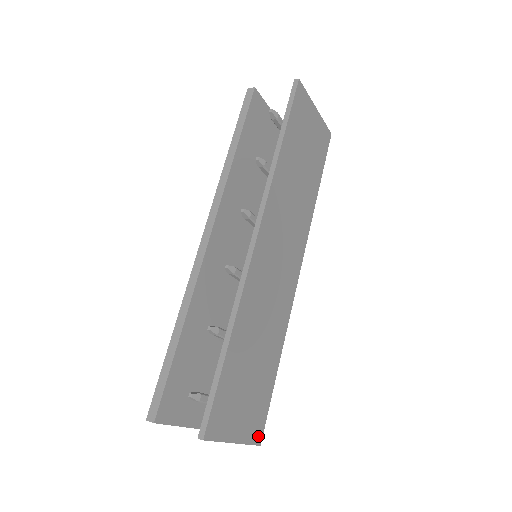
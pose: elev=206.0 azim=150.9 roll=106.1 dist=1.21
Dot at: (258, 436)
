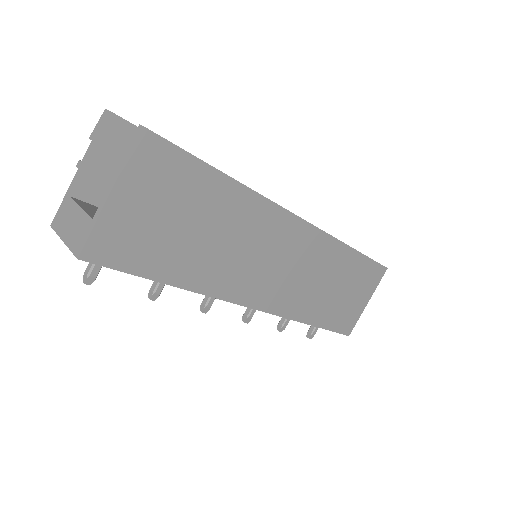
Dot at: (95, 251)
